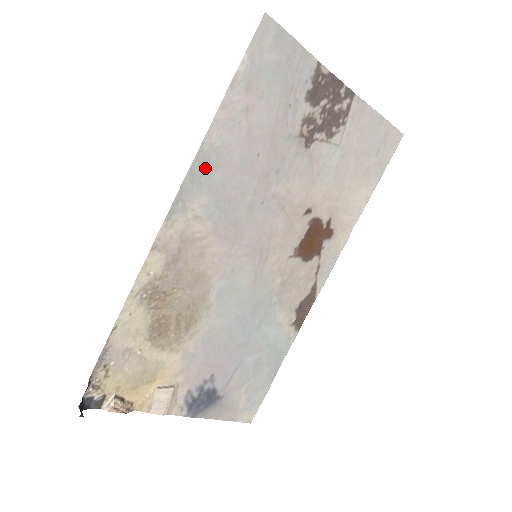
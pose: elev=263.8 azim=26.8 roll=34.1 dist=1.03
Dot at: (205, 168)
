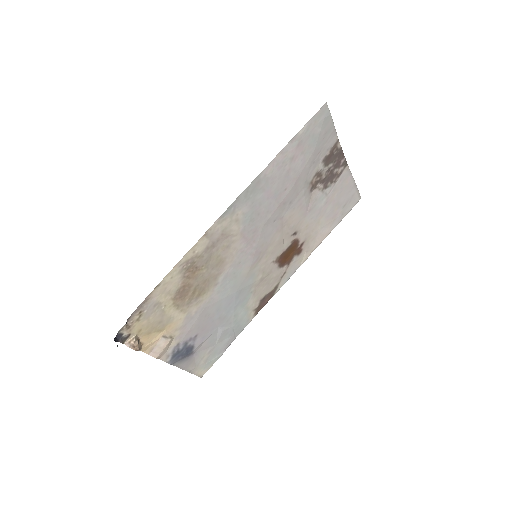
Dot at: (255, 189)
